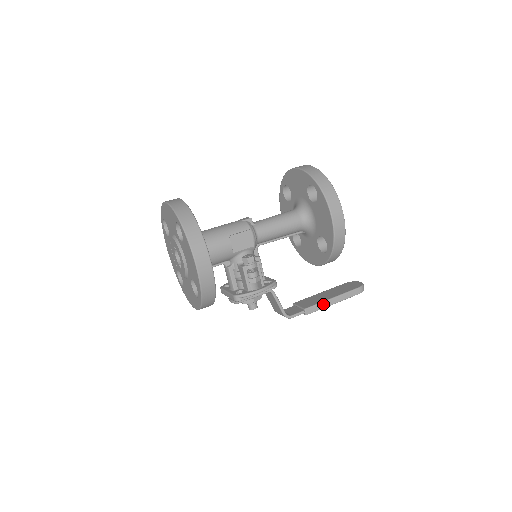
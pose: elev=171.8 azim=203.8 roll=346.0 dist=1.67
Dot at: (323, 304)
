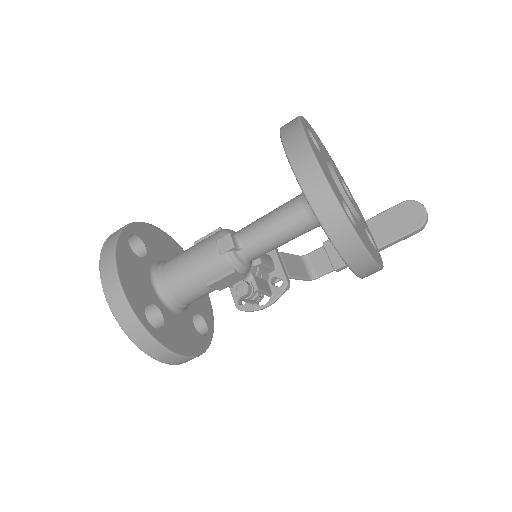
Dot at: occluded
